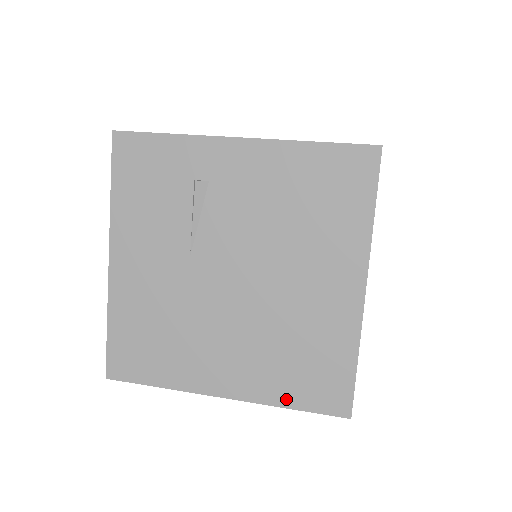
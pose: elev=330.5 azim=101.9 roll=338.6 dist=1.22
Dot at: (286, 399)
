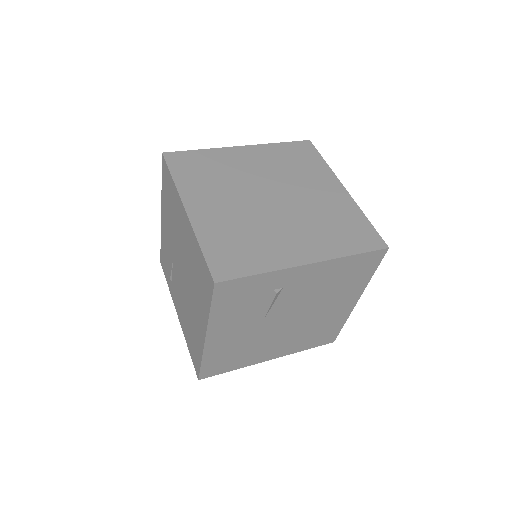
Dot at: (305, 348)
